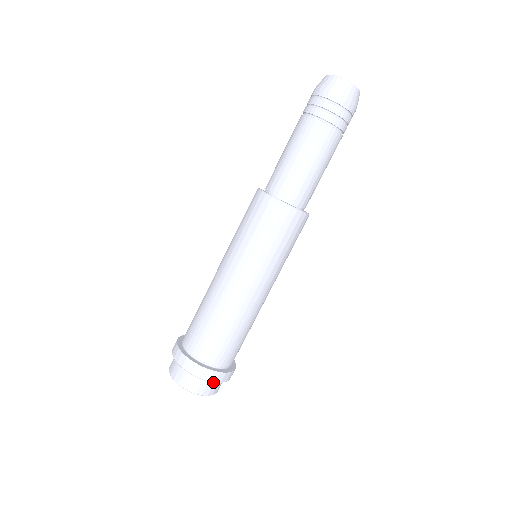
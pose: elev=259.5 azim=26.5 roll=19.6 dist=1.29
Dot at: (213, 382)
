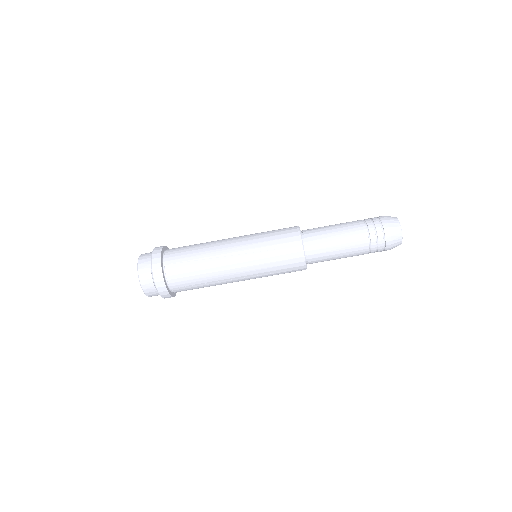
Dot at: (160, 294)
